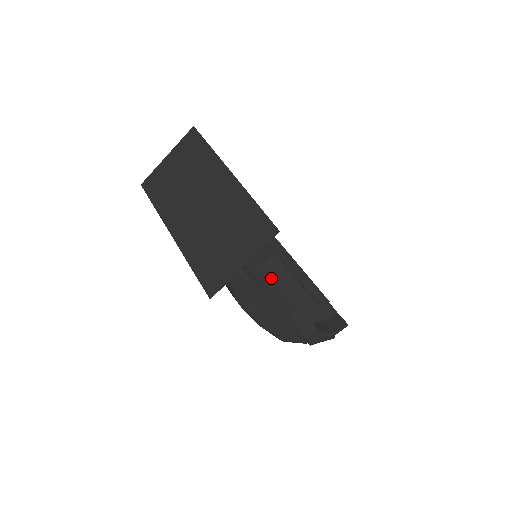
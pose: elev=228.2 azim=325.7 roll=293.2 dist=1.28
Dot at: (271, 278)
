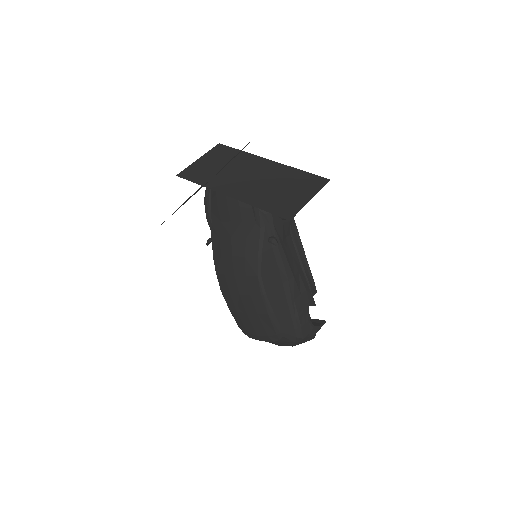
Dot at: (287, 255)
